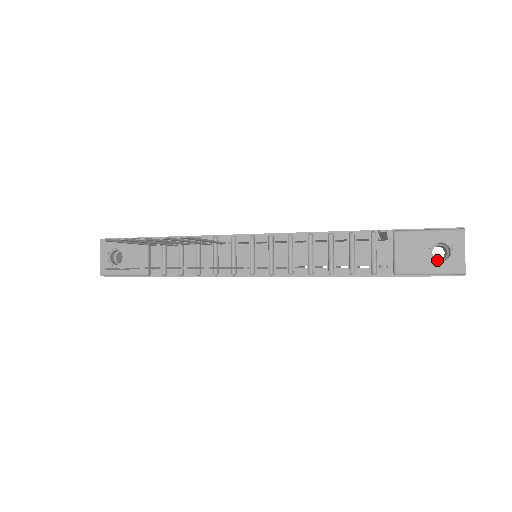
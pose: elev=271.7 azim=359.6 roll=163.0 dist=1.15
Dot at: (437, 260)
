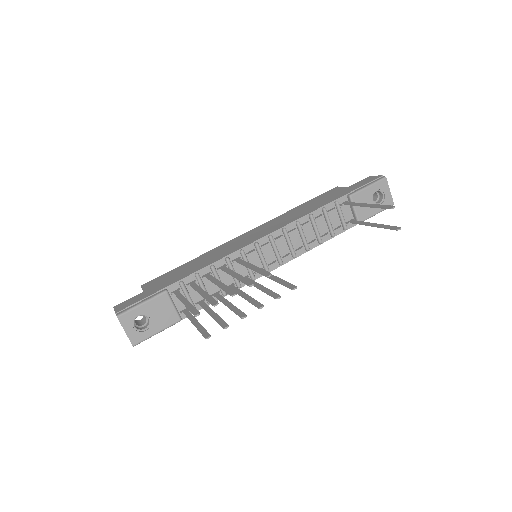
Dot at: (378, 203)
